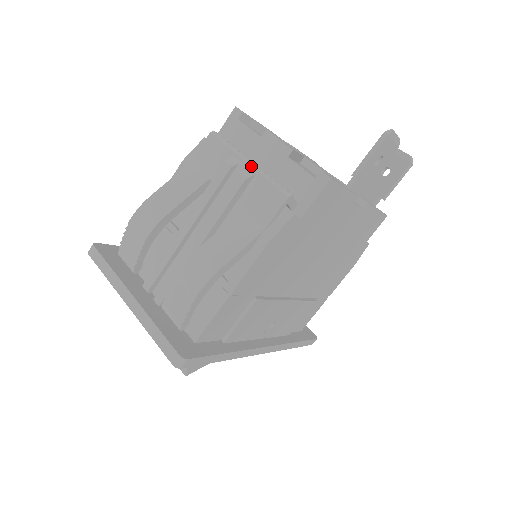
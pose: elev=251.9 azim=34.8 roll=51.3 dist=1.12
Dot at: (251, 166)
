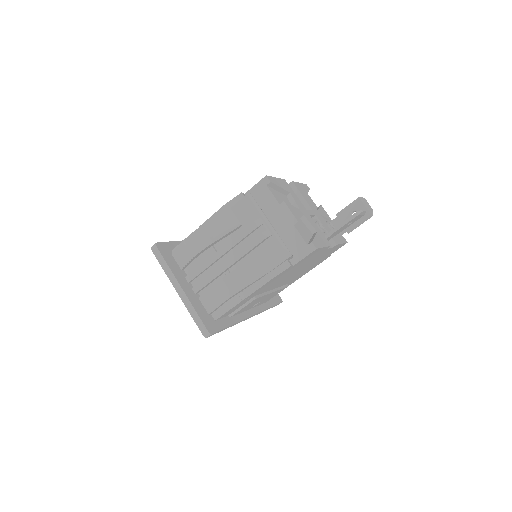
Dot at: (270, 228)
